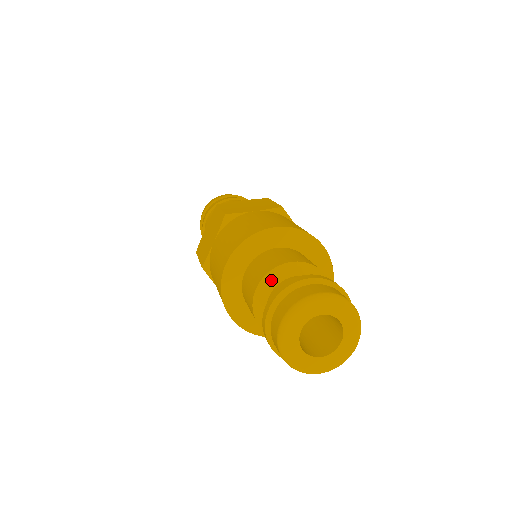
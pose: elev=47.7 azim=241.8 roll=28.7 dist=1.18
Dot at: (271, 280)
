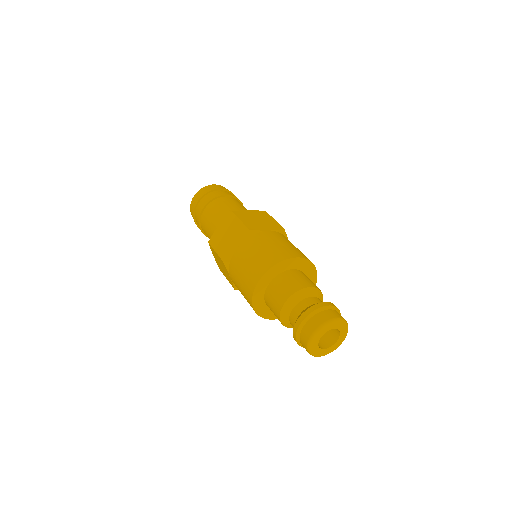
Dot at: (297, 297)
